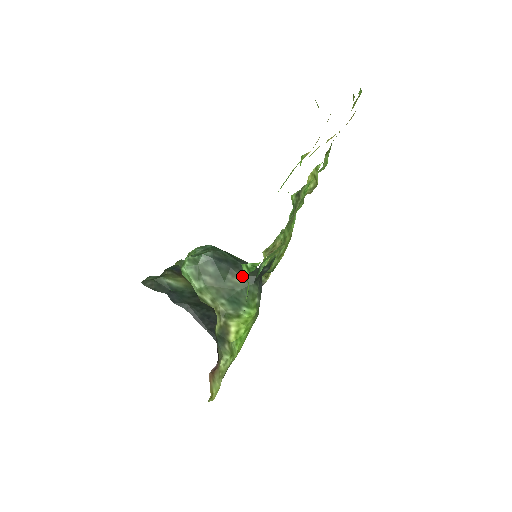
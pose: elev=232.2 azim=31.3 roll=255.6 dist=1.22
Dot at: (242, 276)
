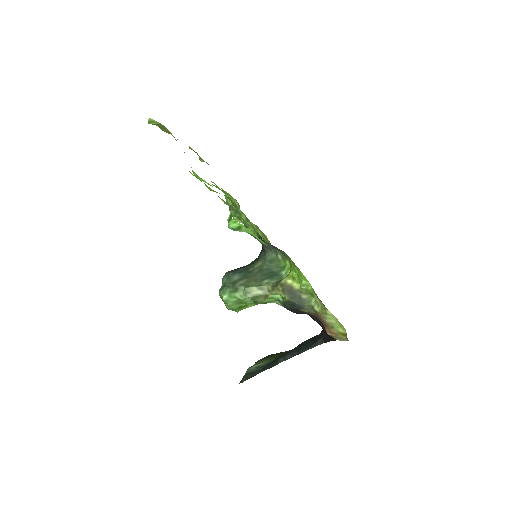
Dot at: (257, 261)
